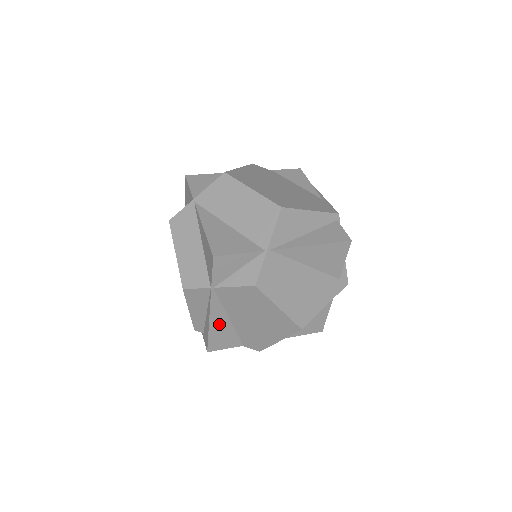
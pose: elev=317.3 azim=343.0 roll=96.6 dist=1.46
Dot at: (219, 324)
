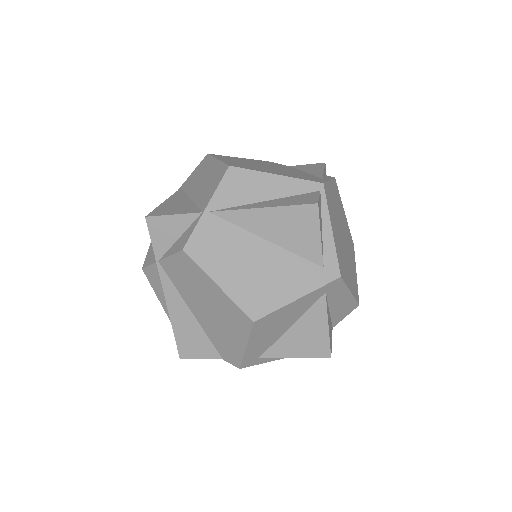
Dot at: (181, 317)
